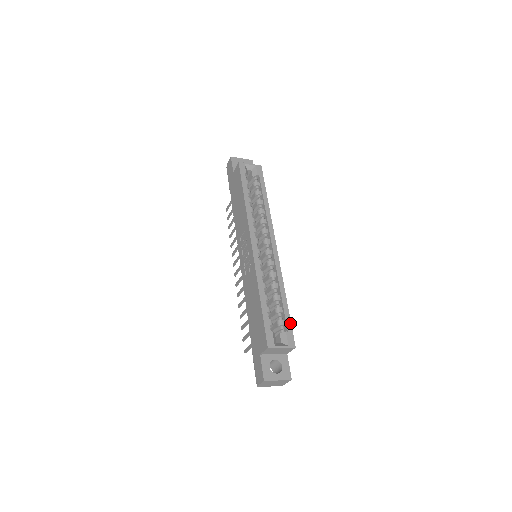
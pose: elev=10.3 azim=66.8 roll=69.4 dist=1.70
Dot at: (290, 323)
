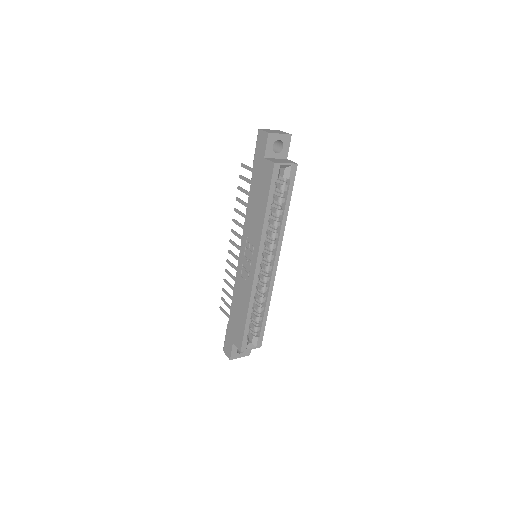
Dot at: (264, 330)
